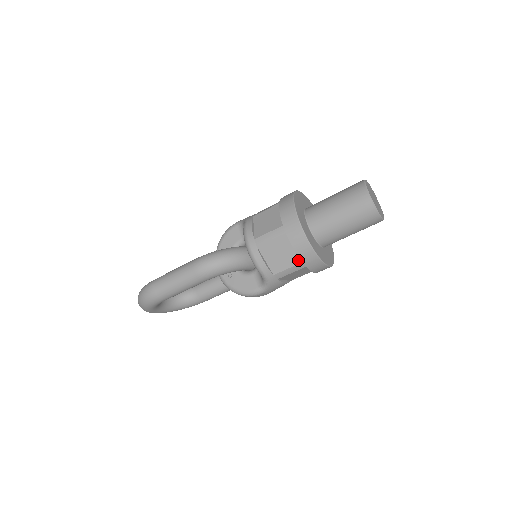
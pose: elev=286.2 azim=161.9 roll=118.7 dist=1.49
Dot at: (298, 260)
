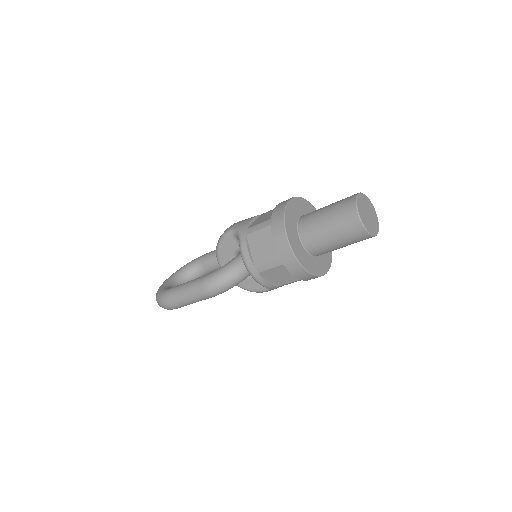
Dot at: occluded
